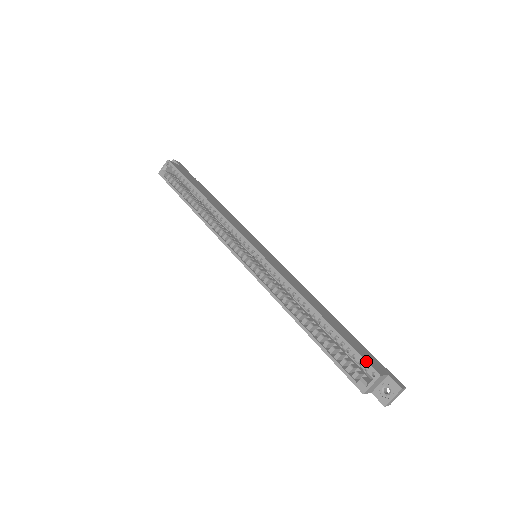
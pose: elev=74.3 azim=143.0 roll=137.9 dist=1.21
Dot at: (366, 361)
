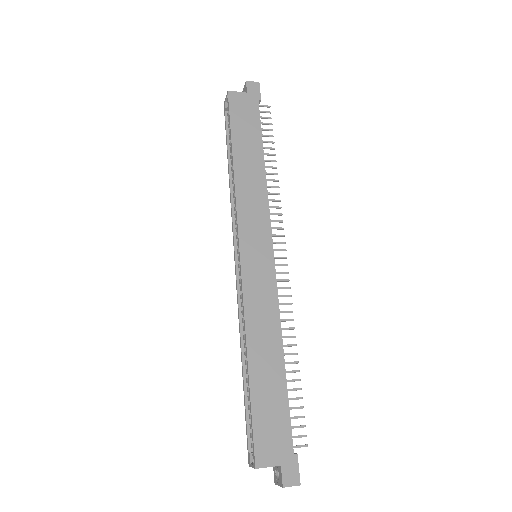
Dot at: (253, 446)
